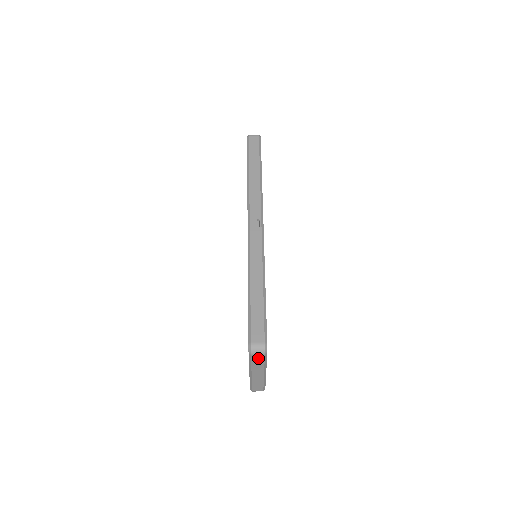
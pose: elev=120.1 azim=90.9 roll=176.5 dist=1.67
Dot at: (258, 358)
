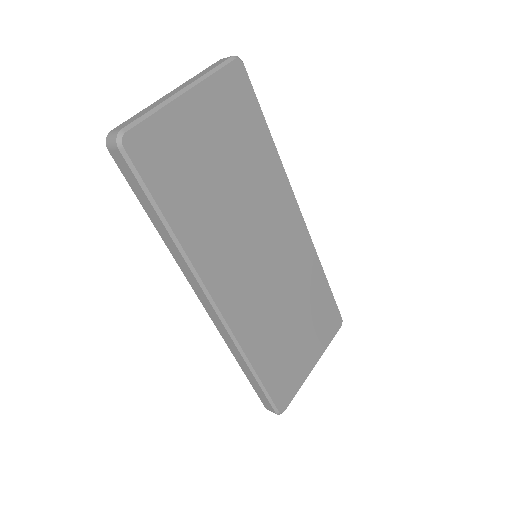
Dot at: (219, 63)
